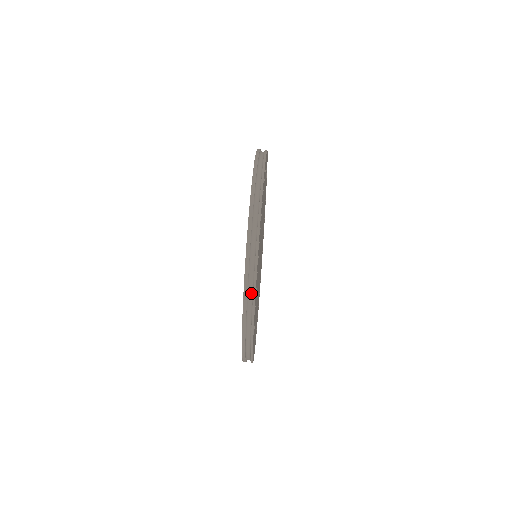
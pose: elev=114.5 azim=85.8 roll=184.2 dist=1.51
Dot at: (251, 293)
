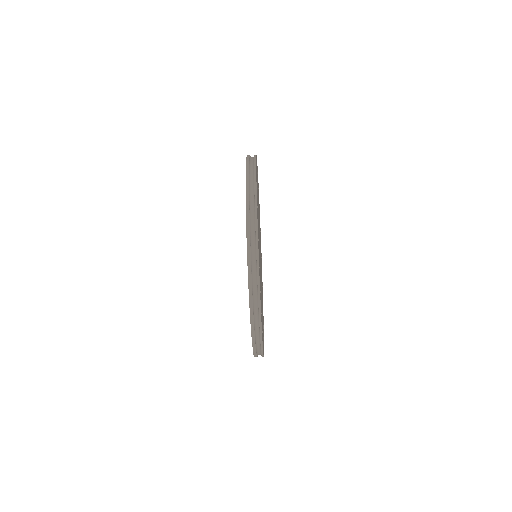
Dot at: occluded
